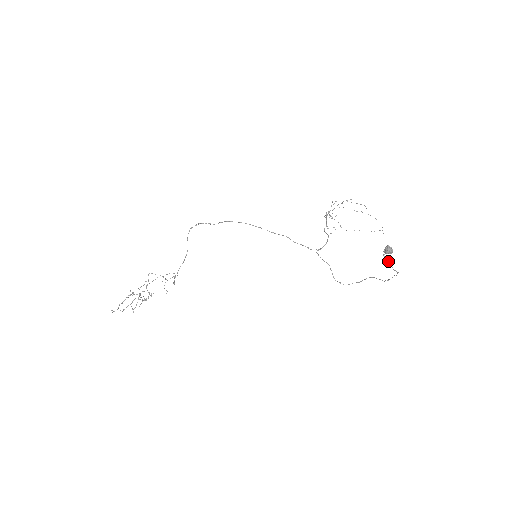
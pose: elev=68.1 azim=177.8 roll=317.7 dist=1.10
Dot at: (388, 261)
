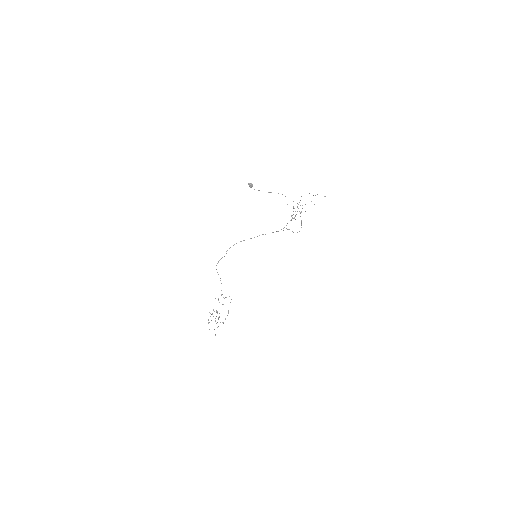
Dot at: (259, 190)
